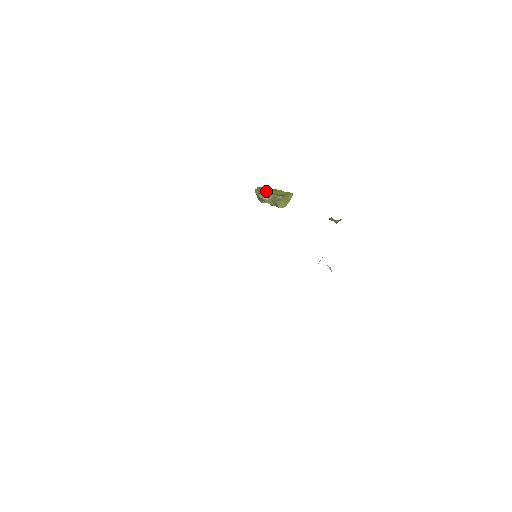
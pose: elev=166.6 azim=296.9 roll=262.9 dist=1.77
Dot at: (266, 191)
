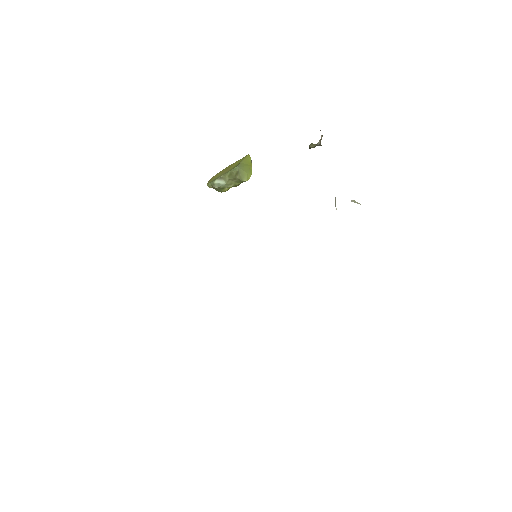
Dot at: (218, 176)
